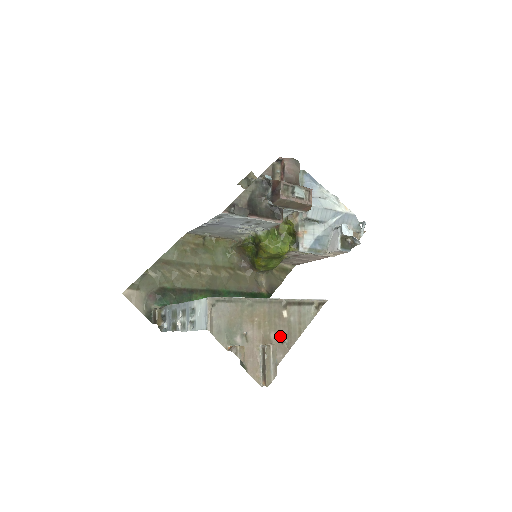
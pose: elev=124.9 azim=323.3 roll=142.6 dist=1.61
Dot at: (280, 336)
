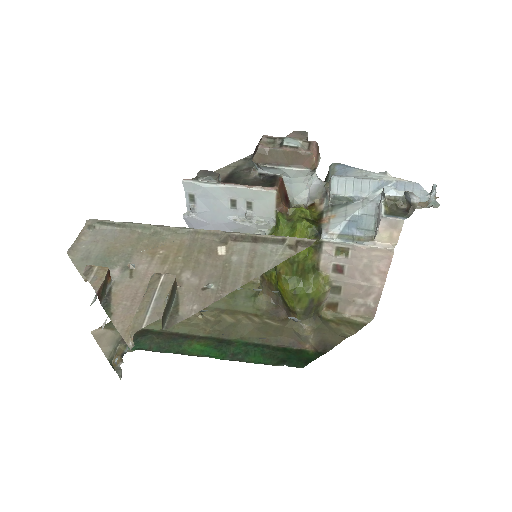
Dot at: (202, 279)
